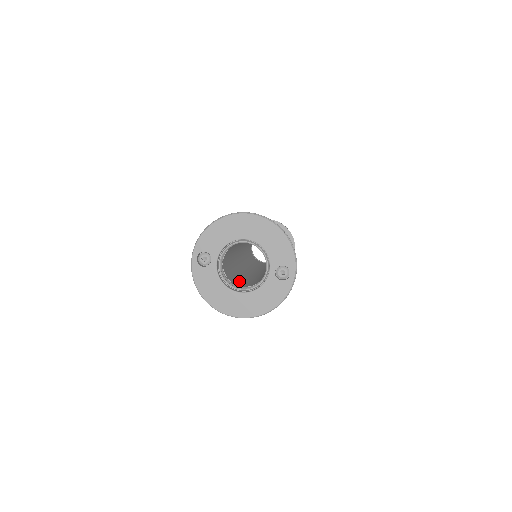
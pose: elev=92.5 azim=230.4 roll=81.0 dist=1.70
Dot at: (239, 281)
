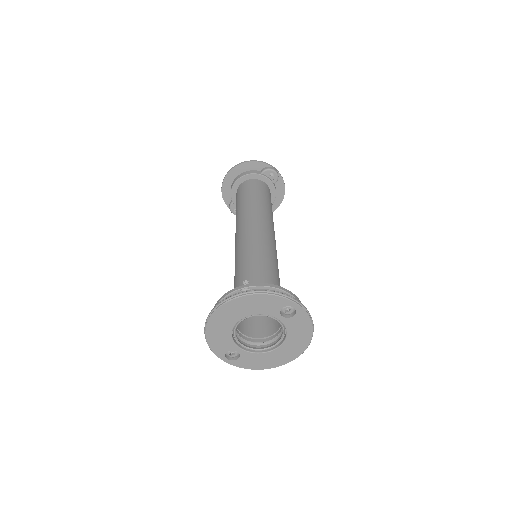
Dot at: (269, 319)
